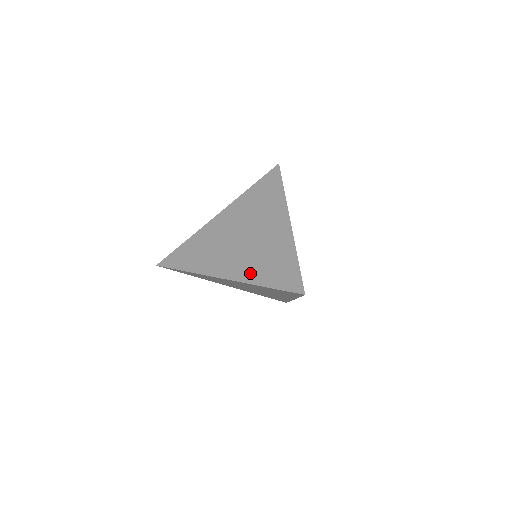
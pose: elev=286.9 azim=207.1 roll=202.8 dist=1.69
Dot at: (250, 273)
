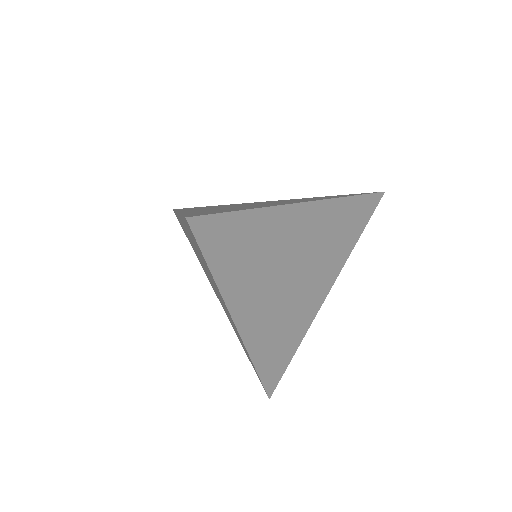
Dot at: (197, 211)
